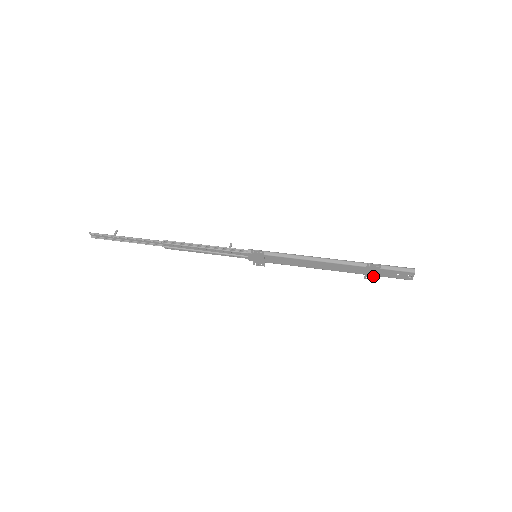
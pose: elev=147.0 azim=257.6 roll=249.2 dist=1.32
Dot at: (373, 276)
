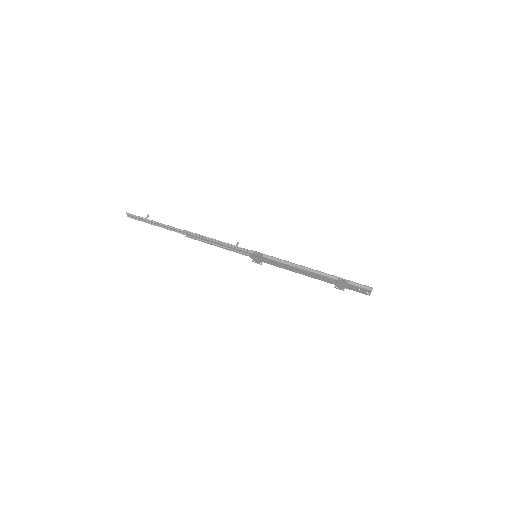
Dot at: (341, 287)
